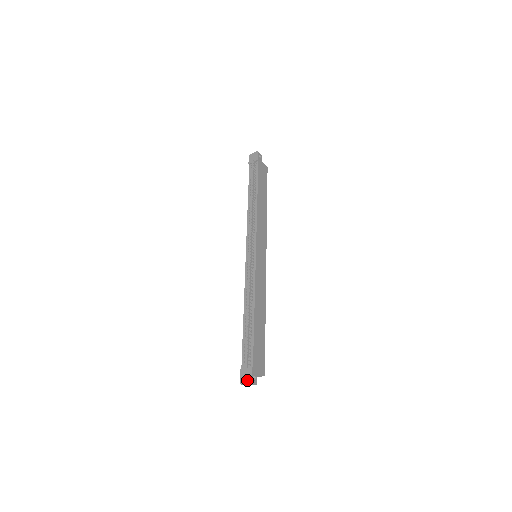
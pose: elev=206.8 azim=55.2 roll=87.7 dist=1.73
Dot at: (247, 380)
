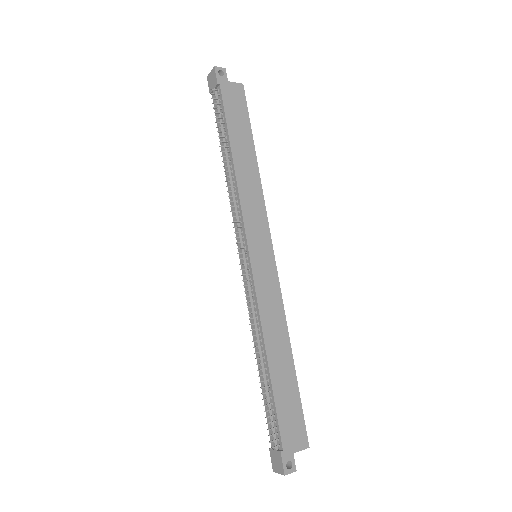
Dot at: (279, 470)
